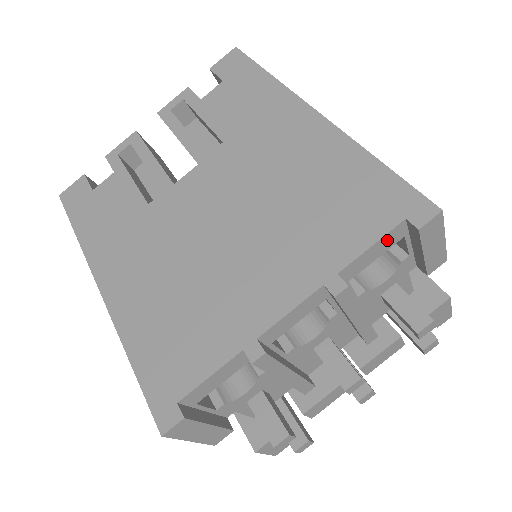
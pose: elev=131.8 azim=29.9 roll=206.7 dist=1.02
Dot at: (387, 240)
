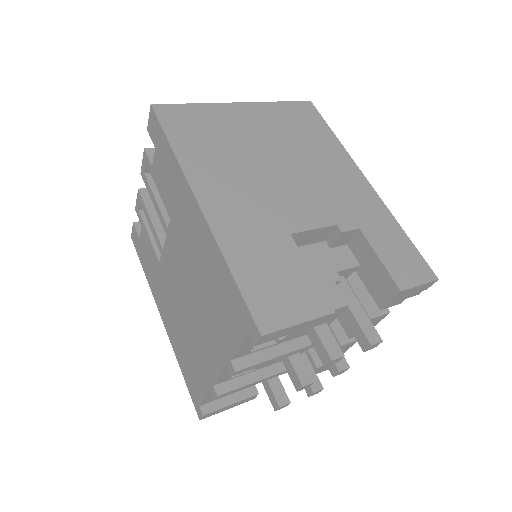
Dot at: (250, 340)
